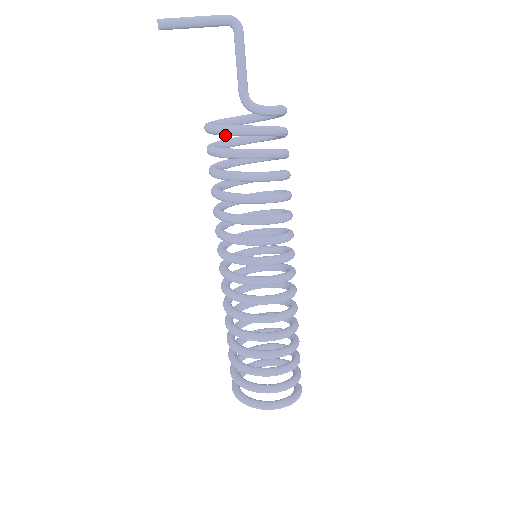
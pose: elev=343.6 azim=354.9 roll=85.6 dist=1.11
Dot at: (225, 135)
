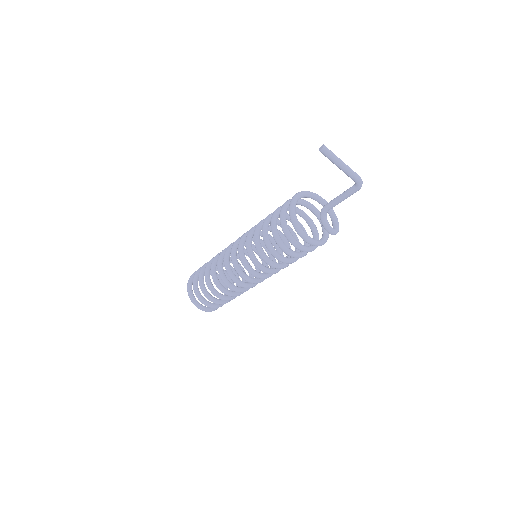
Dot at: (294, 225)
